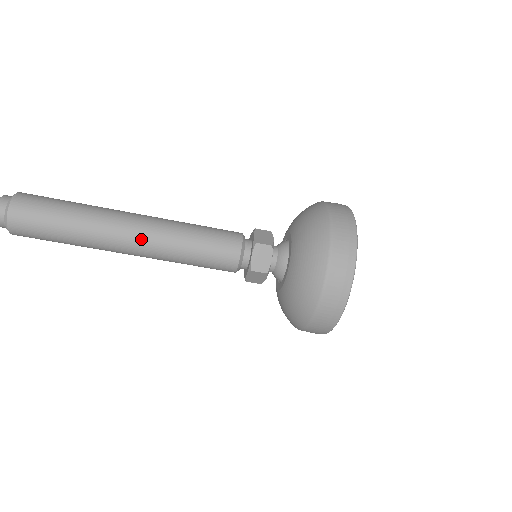
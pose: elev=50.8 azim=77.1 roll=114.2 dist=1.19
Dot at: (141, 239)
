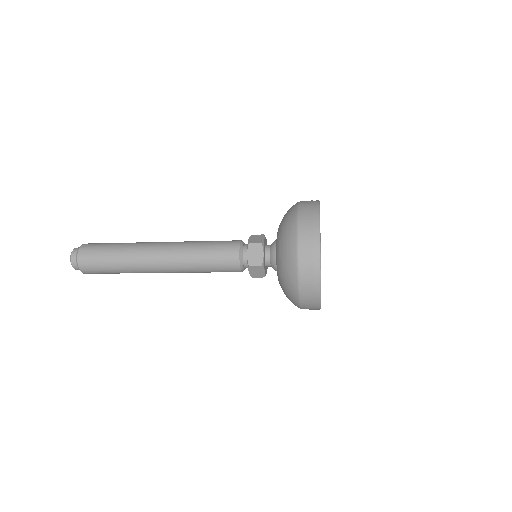
Dot at: (168, 271)
